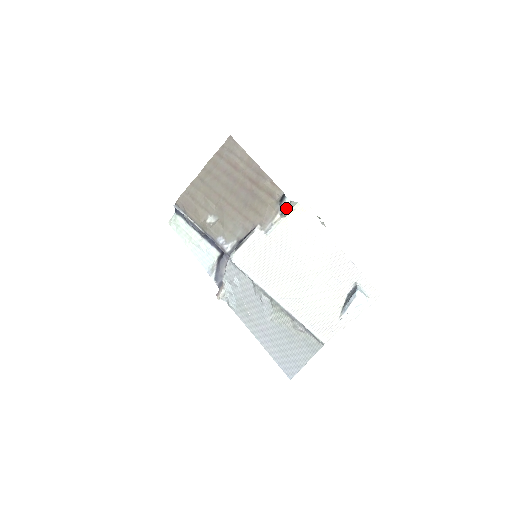
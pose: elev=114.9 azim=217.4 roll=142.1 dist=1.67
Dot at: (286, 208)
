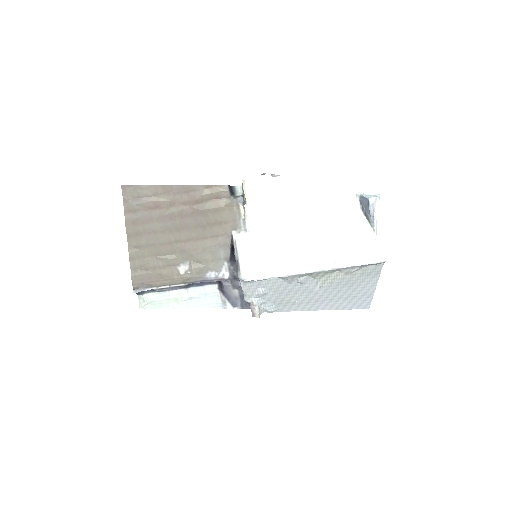
Dot at: (243, 195)
